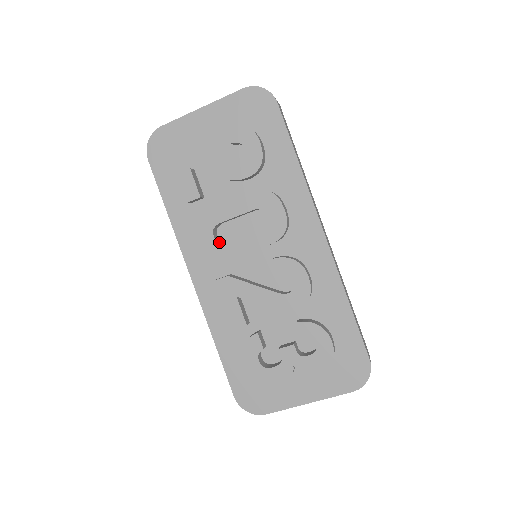
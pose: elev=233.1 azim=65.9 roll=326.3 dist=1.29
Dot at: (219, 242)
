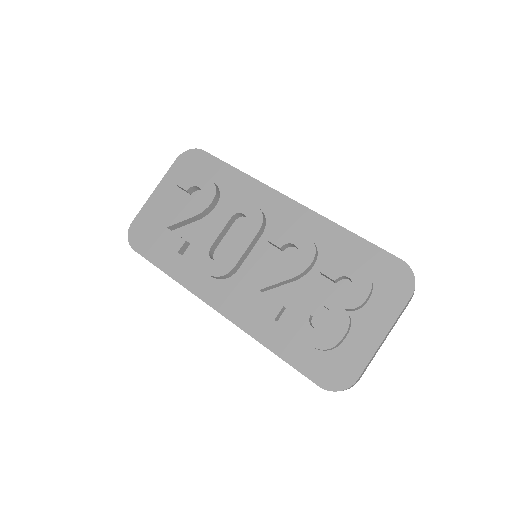
Dot at: (219, 260)
